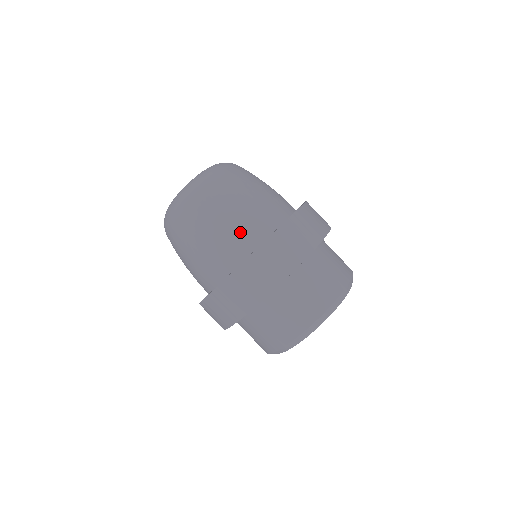
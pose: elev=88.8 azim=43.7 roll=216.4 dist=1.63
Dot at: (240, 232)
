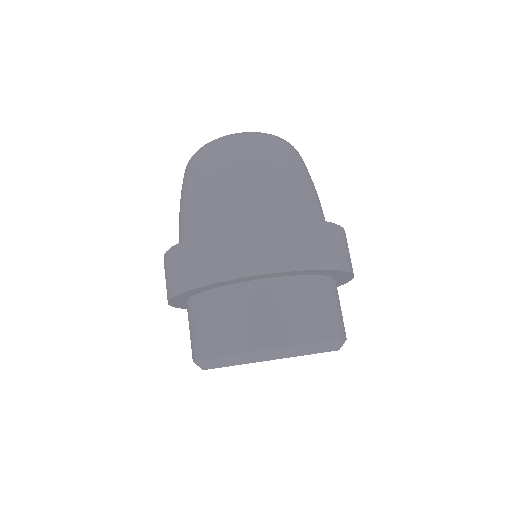
Dot at: (217, 208)
